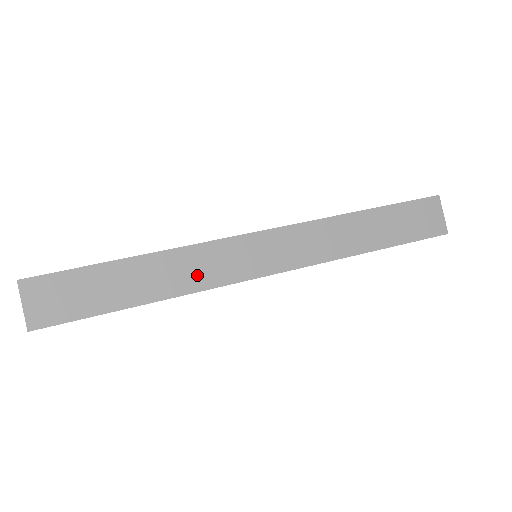
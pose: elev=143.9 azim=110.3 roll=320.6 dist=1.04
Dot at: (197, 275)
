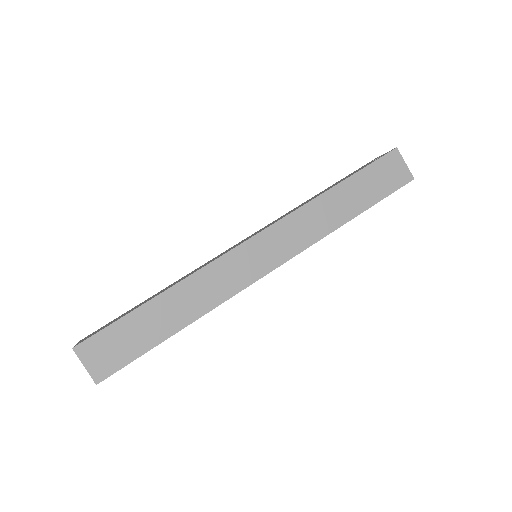
Dot at: (213, 292)
